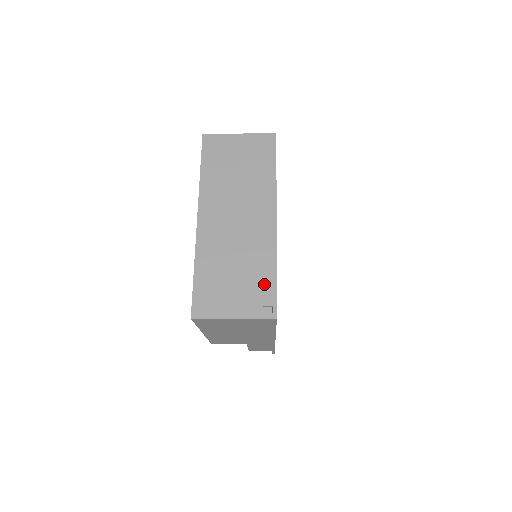
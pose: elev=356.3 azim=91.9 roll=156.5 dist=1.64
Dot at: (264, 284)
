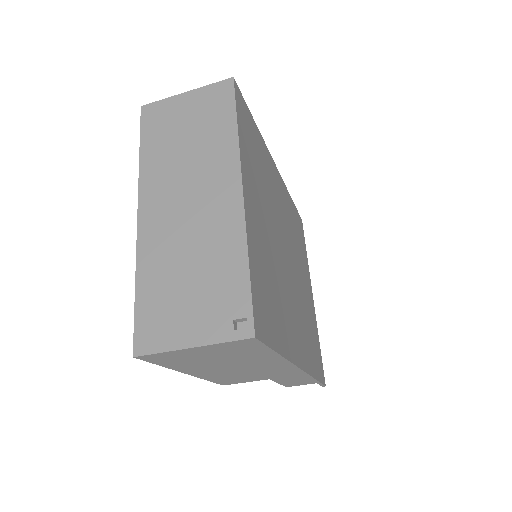
Dot at: (232, 287)
